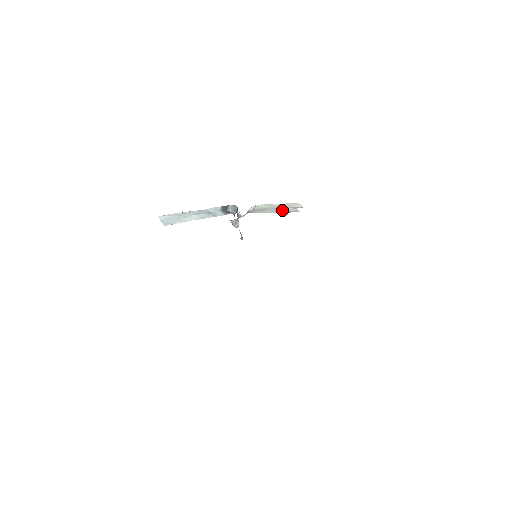
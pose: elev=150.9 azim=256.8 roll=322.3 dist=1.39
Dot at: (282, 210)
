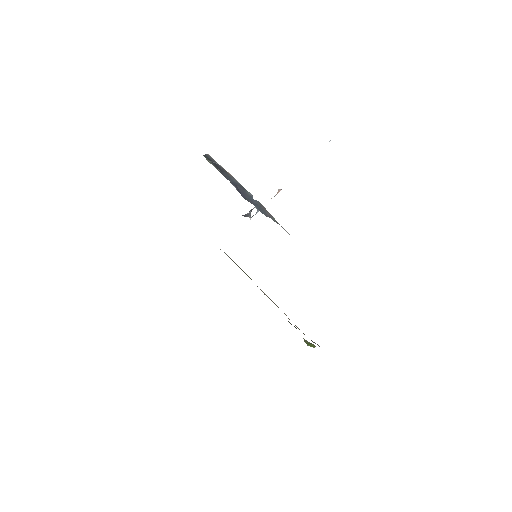
Dot at: occluded
